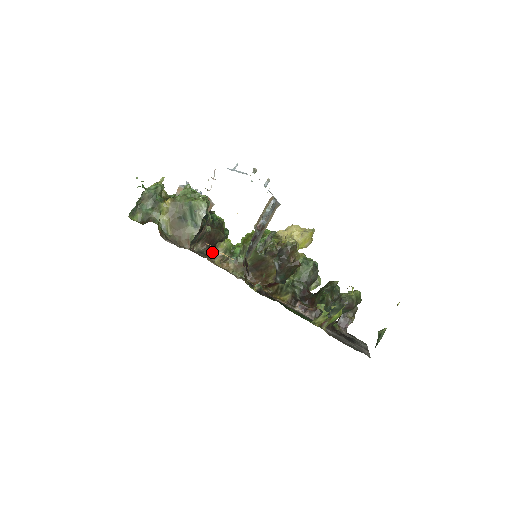
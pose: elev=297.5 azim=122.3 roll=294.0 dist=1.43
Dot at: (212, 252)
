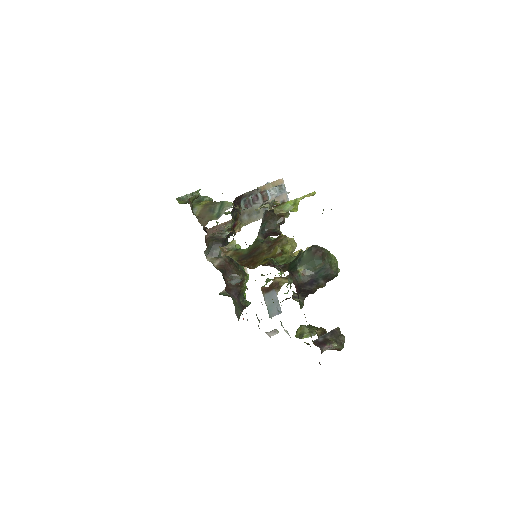
Dot at: occluded
